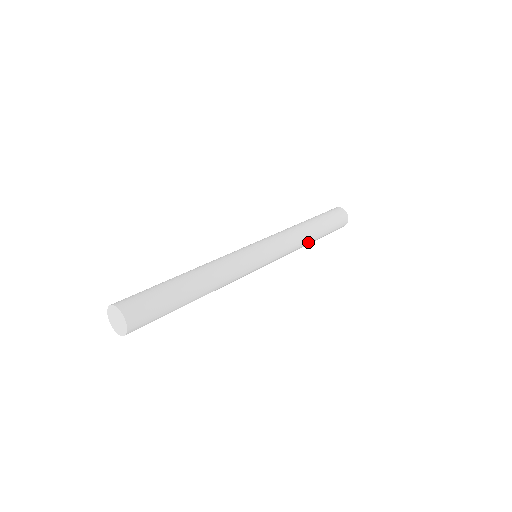
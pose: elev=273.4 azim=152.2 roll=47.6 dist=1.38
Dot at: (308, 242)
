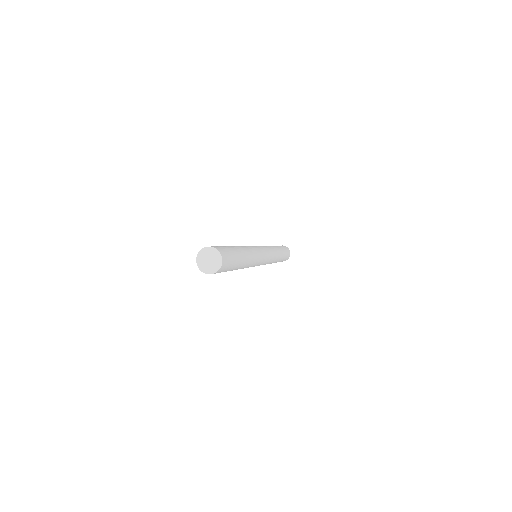
Dot at: (278, 253)
